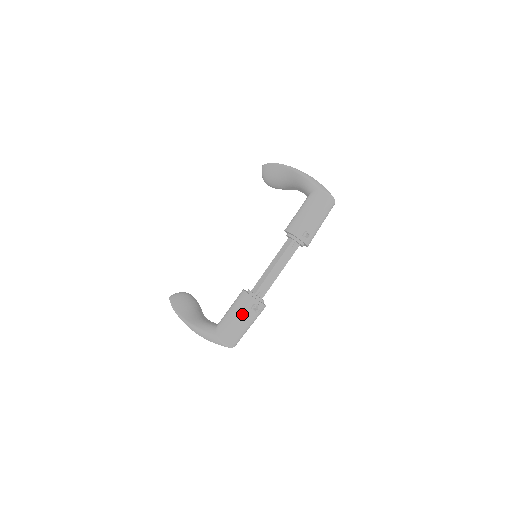
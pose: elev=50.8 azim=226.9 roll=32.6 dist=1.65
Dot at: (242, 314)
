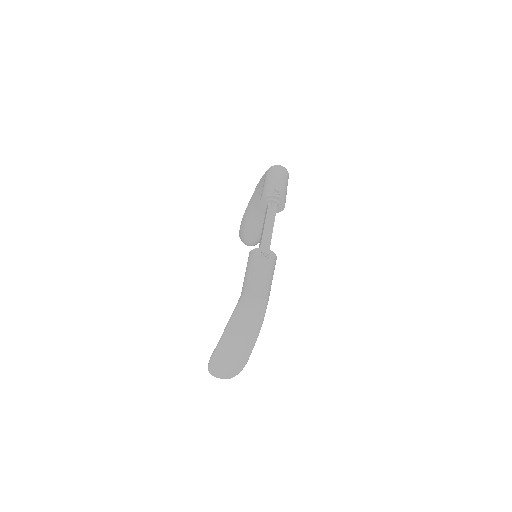
Dot at: (256, 265)
